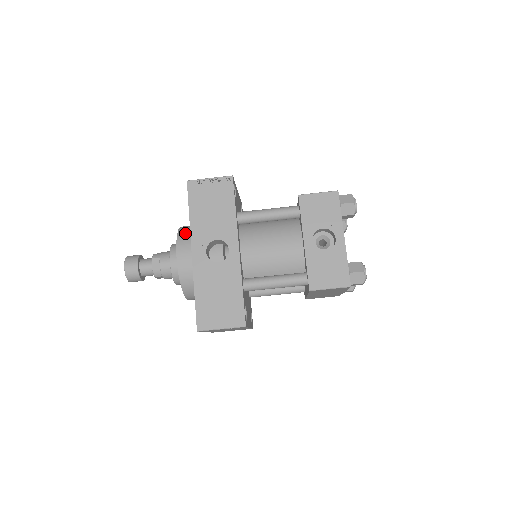
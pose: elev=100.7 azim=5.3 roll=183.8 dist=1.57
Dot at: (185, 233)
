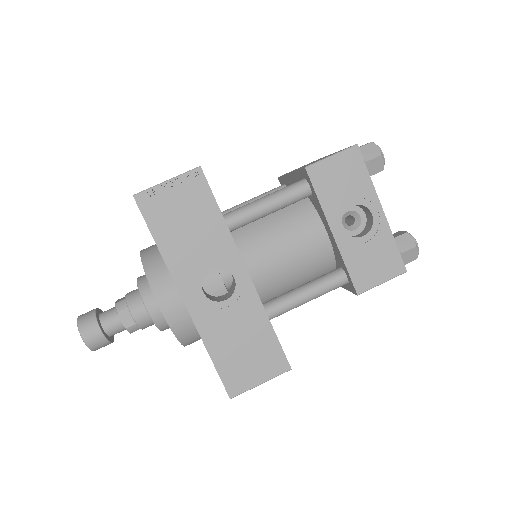
Dot at: (156, 268)
